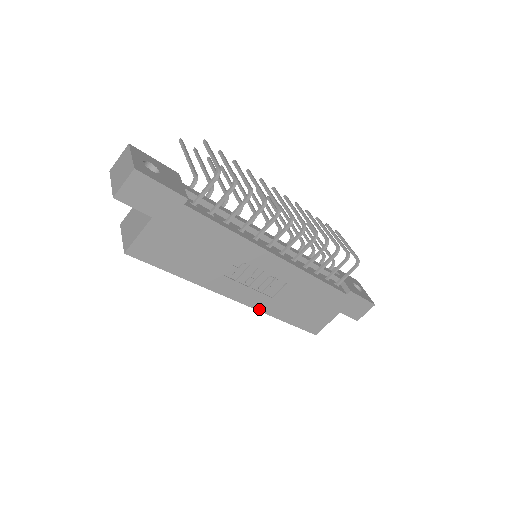
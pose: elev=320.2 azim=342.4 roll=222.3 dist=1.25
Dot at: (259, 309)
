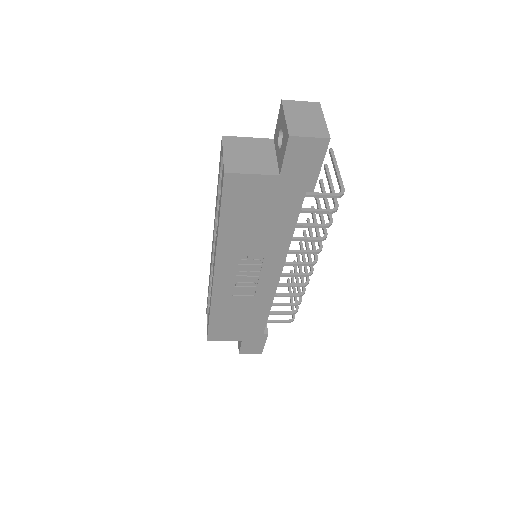
Dot at: (214, 294)
